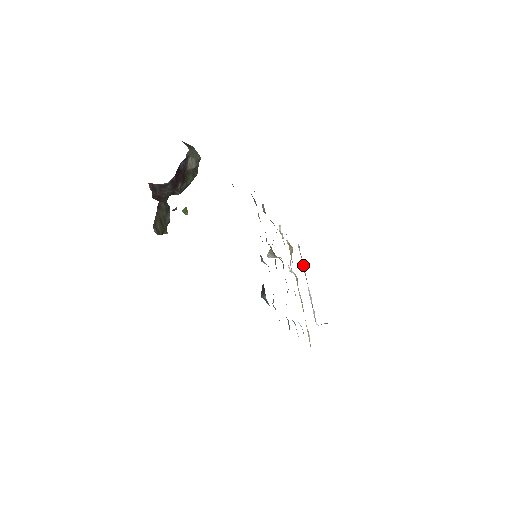
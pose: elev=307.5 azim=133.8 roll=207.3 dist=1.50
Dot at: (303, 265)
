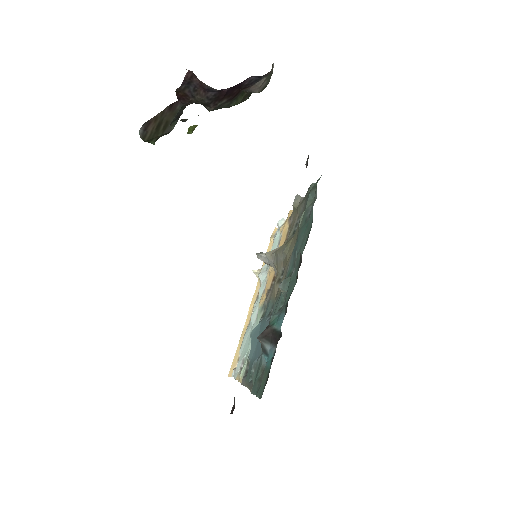
Dot at: occluded
